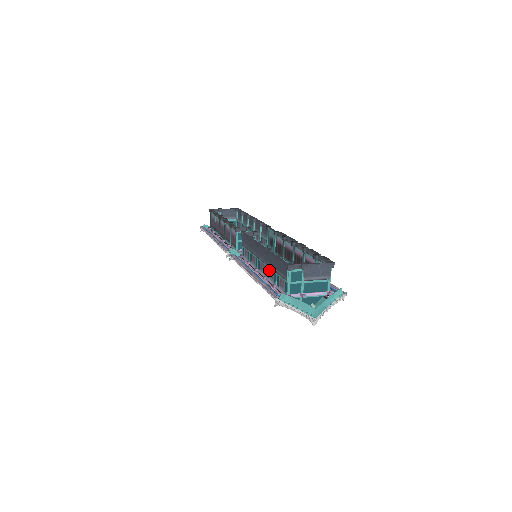
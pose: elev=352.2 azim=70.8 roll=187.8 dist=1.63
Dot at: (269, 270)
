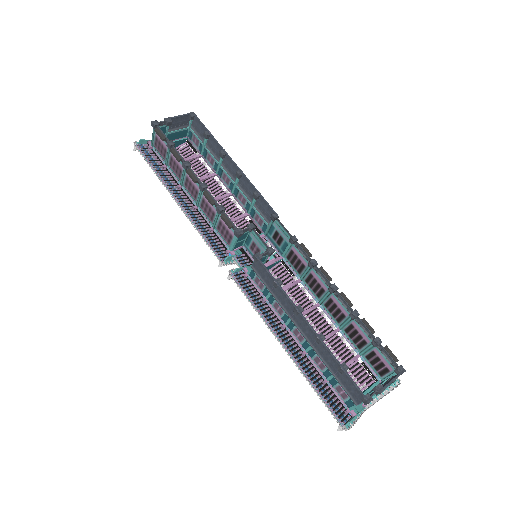
Dot at: (316, 356)
